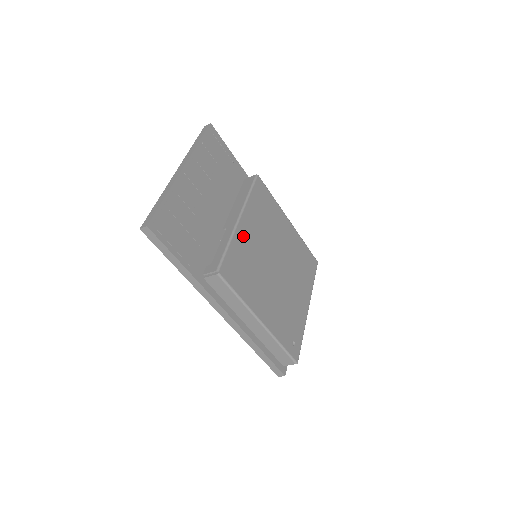
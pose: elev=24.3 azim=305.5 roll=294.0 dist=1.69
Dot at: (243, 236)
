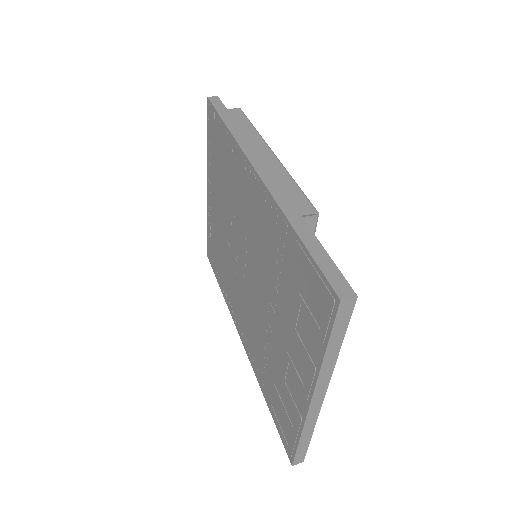
Dot at: occluded
